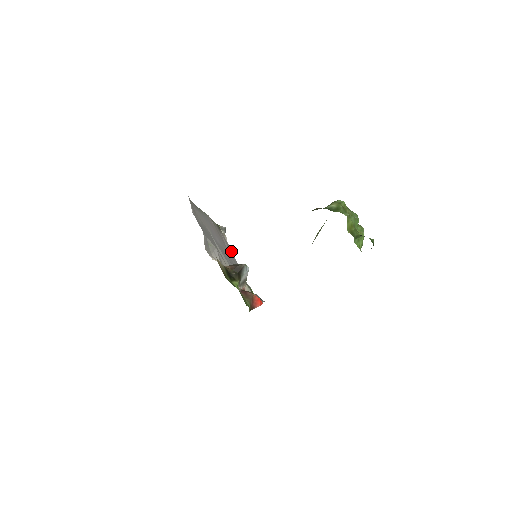
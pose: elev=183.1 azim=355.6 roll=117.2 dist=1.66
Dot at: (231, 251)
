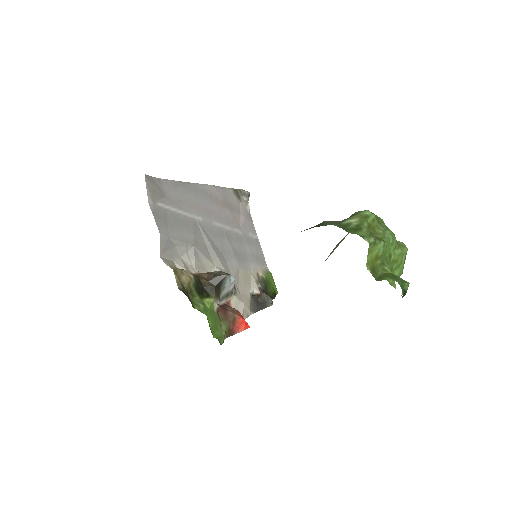
Dot at: (252, 224)
